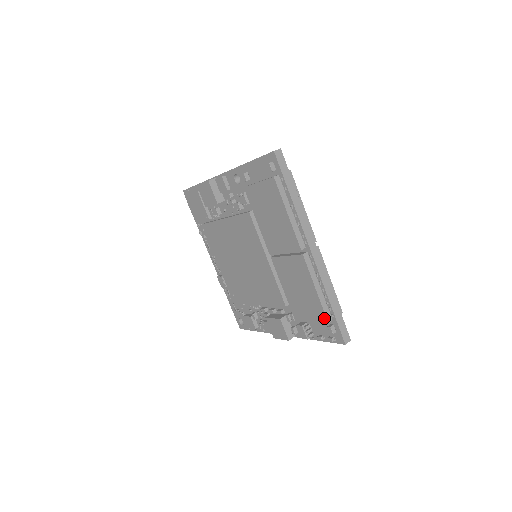
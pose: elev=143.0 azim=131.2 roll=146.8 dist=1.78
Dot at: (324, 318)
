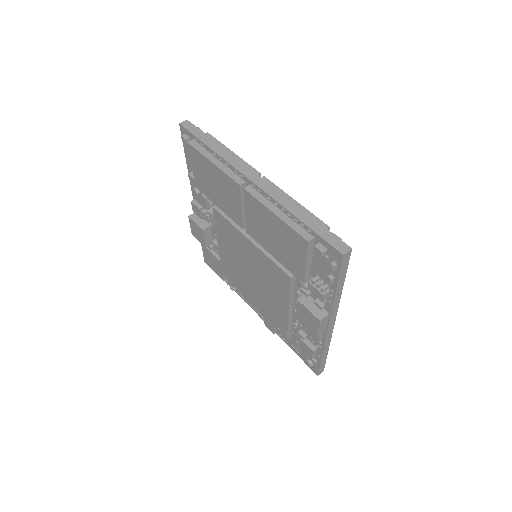
Dot at: (302, 241)
